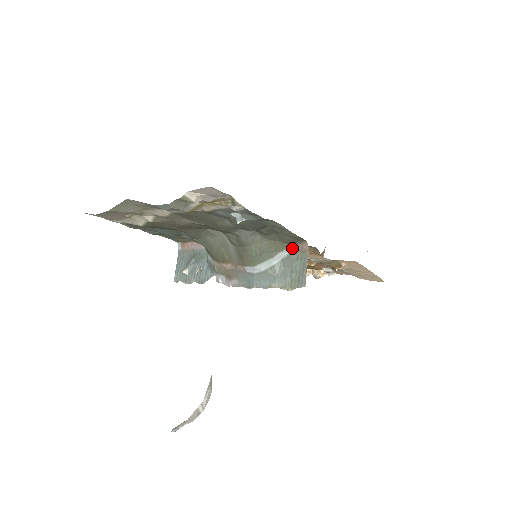
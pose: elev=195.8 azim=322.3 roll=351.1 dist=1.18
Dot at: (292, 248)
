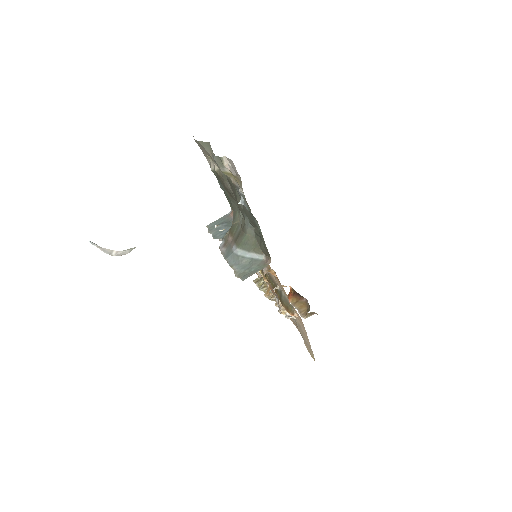
Dot at: (263, 258)
